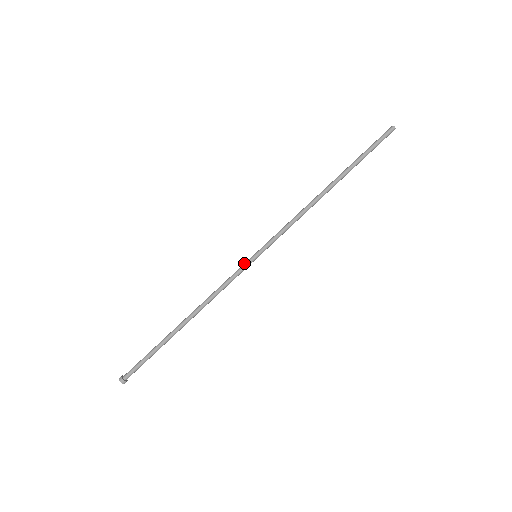
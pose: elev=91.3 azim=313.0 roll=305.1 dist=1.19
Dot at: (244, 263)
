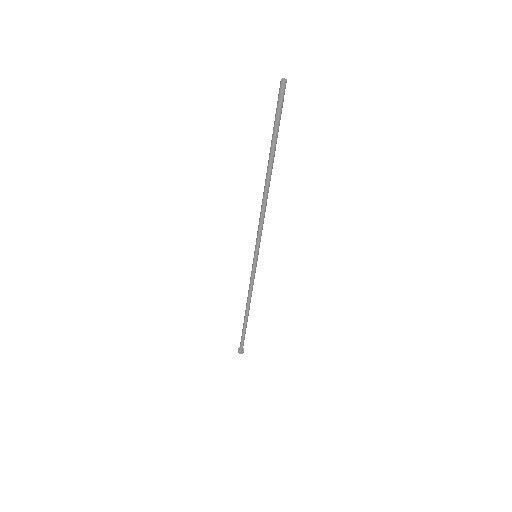
Dot at: (252, 266)
